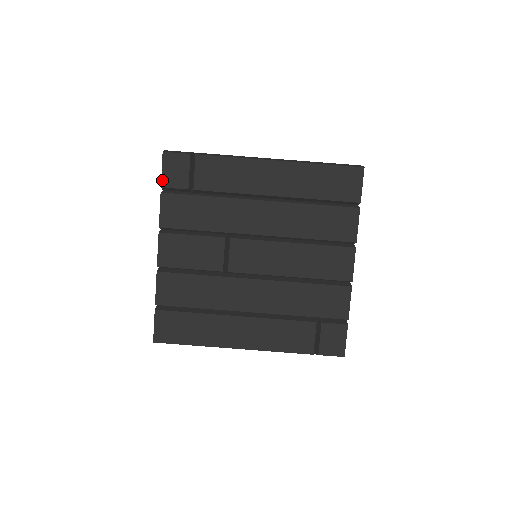
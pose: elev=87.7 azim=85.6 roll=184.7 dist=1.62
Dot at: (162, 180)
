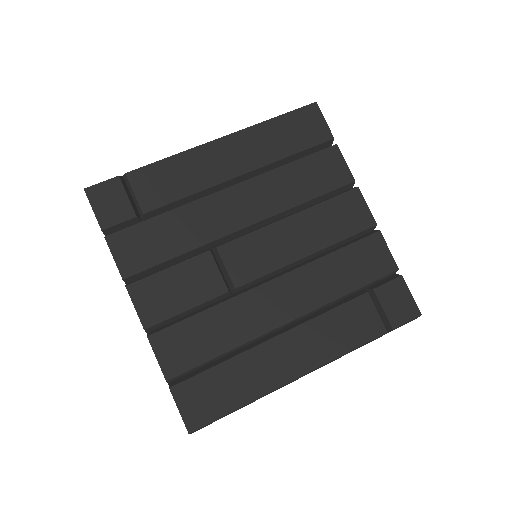
Dot at: (99, 221)
